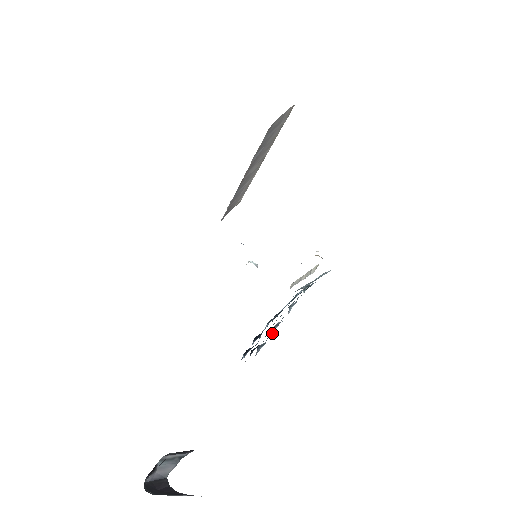
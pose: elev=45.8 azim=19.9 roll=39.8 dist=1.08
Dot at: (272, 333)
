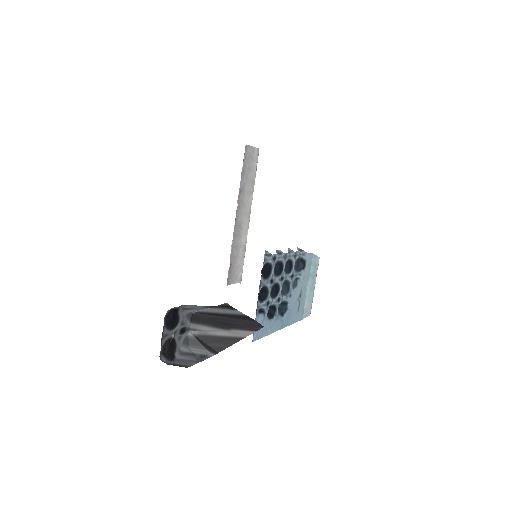
Dot at: (277, 255)
